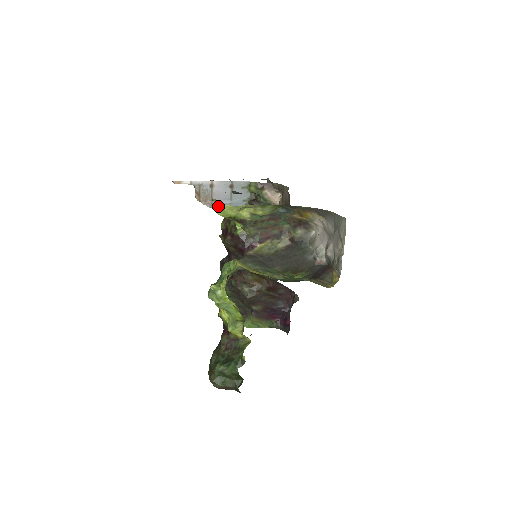
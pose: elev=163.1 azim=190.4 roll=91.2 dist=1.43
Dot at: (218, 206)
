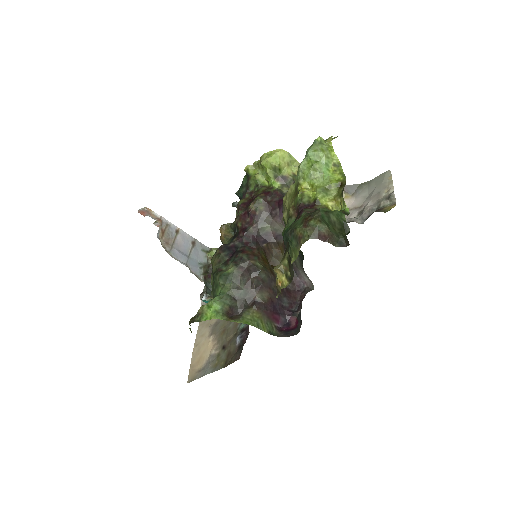
Dot at: (269, 154)
